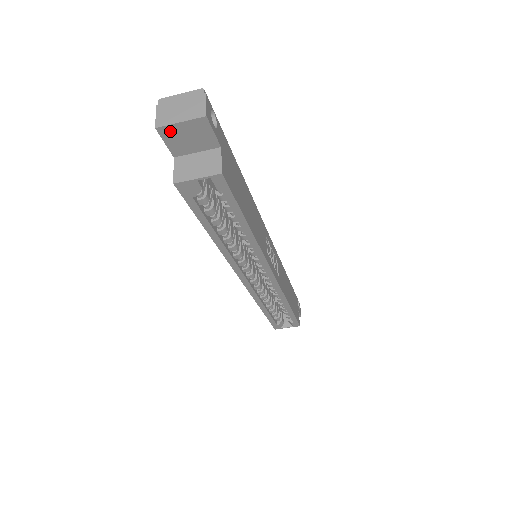
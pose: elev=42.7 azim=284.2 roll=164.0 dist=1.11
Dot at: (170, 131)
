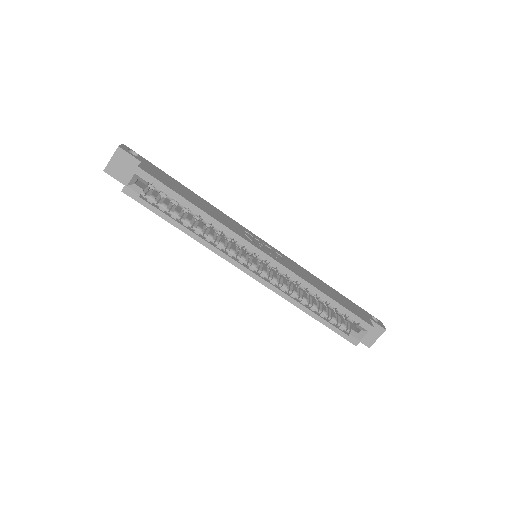
Dot at: (111, 168)
